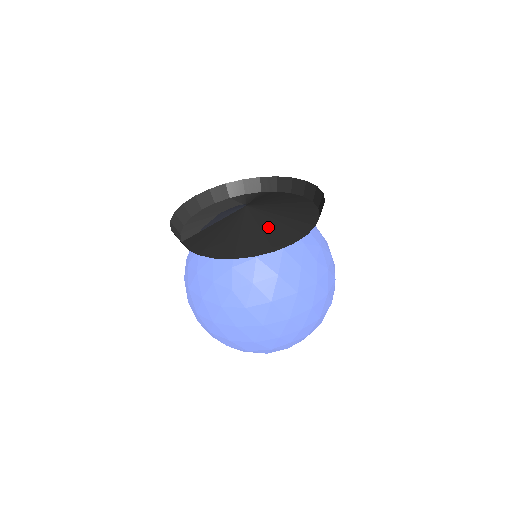
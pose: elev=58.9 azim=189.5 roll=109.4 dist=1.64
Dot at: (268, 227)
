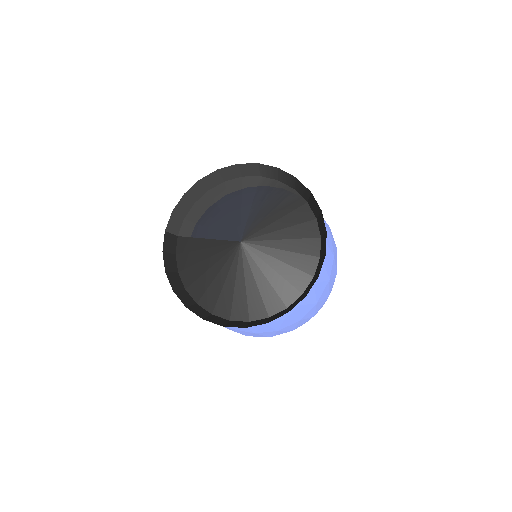
Dot at: (242, 286)
